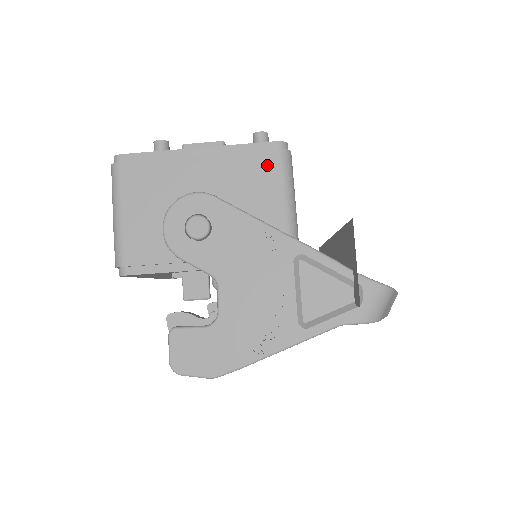
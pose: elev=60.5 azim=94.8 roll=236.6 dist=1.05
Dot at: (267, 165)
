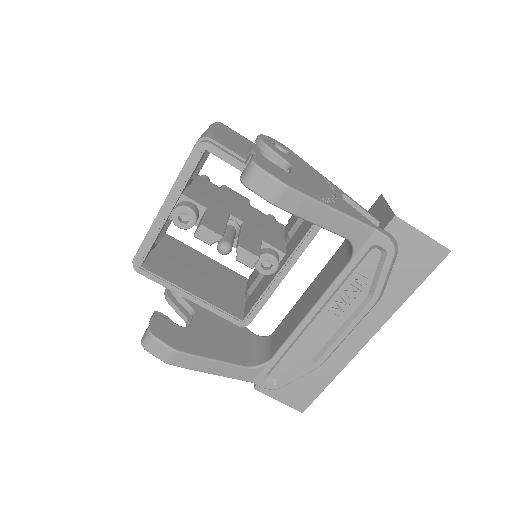
Dot at: occluded
